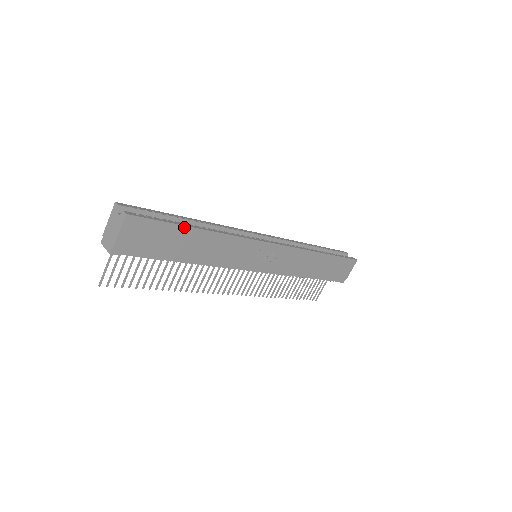
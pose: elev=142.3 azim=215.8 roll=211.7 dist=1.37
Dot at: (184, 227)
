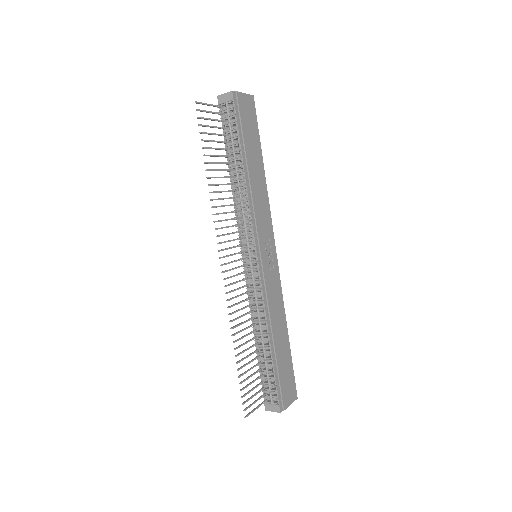
Dot at: (260, 149)
